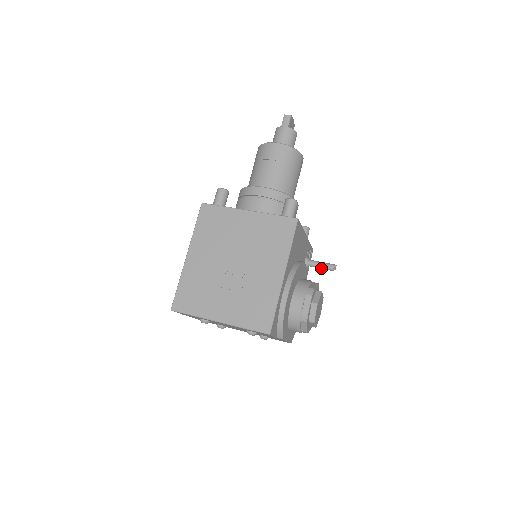
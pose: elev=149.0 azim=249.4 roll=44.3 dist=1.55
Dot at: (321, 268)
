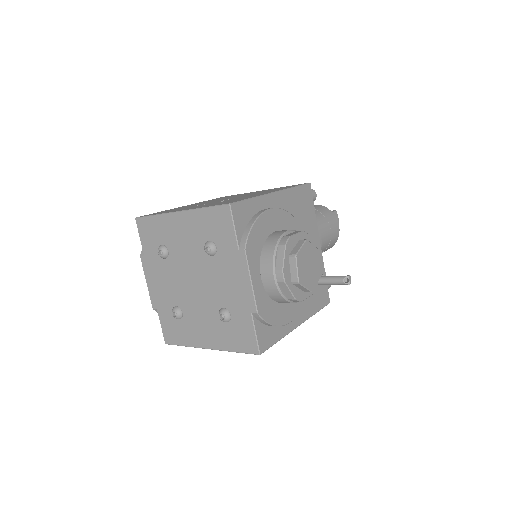
Dot at: (330, 280)
